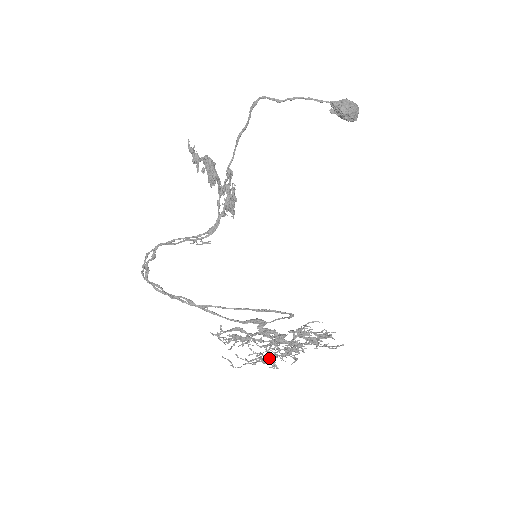
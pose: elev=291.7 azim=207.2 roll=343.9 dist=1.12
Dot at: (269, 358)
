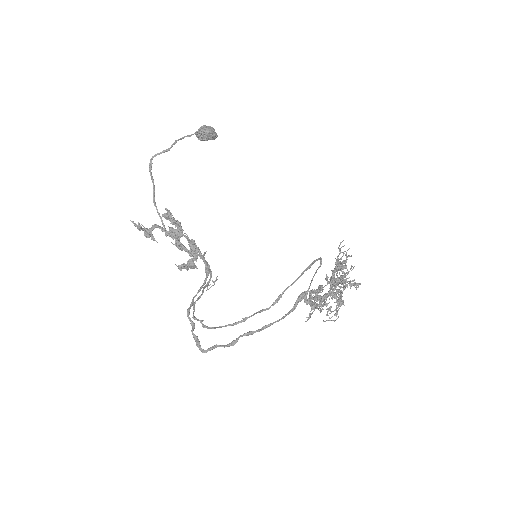
Dot at: (350, 284)
